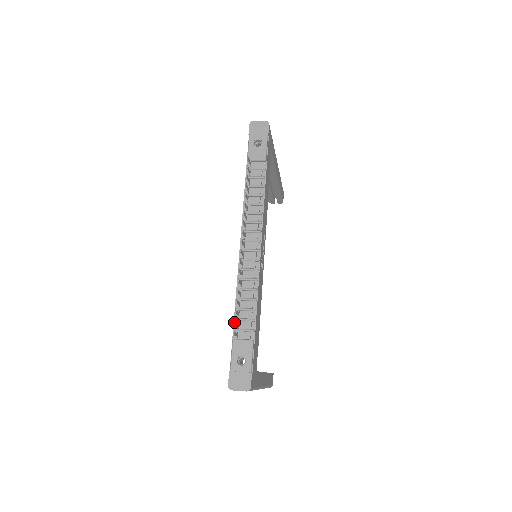
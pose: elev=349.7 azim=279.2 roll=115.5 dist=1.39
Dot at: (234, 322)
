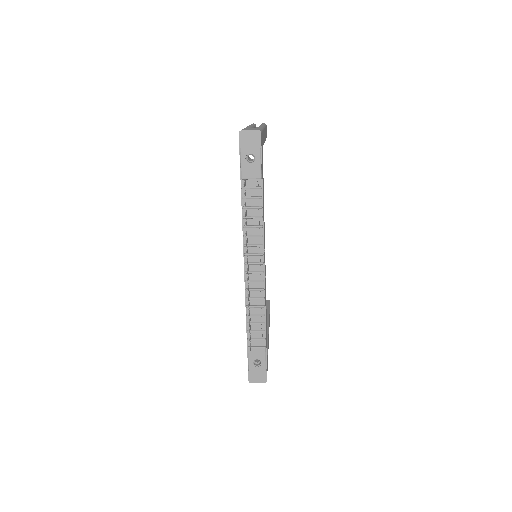
Dot at: (249, 342)
